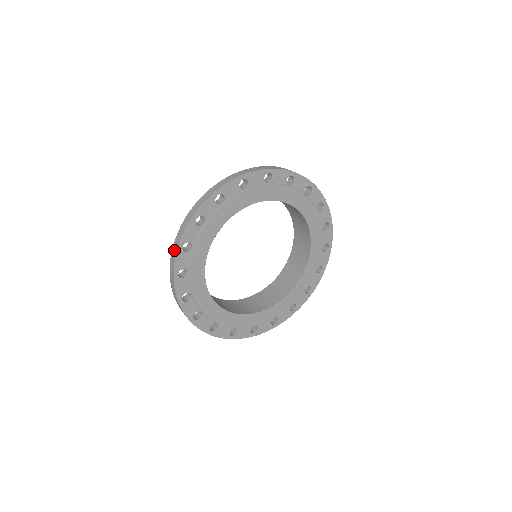
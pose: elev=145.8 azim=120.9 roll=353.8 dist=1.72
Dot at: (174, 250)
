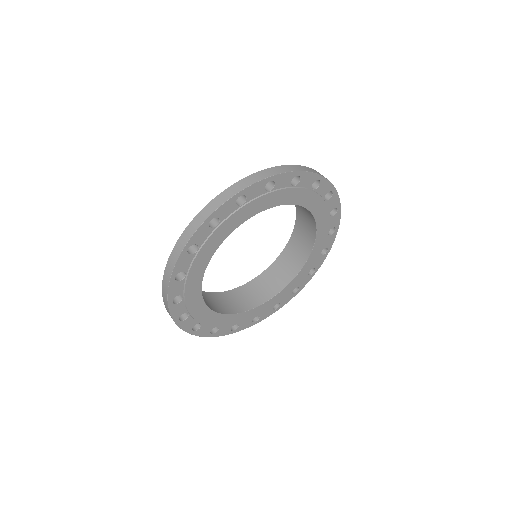
Dot at: (176, 250)
